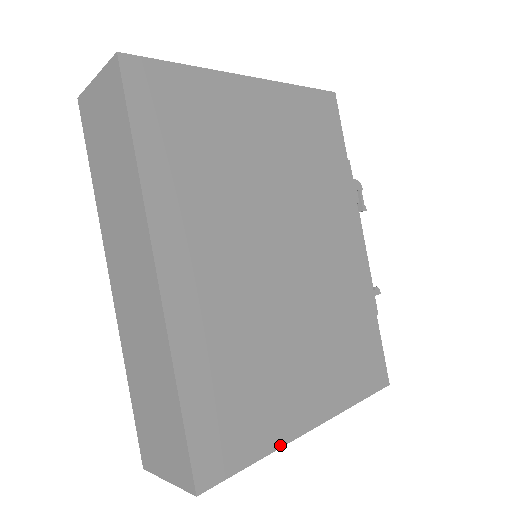
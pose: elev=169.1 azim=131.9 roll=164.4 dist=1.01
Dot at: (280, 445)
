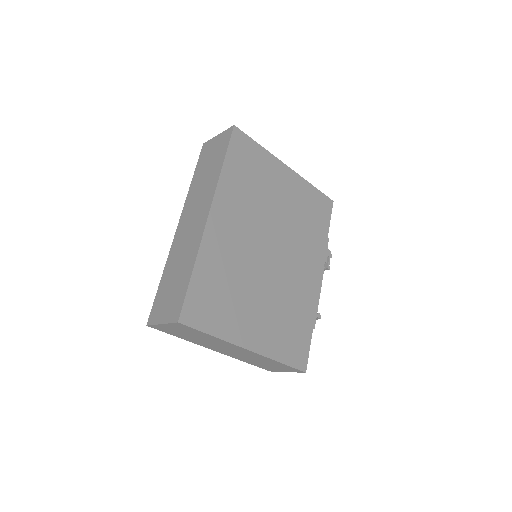
Dot at: (228, 340)
